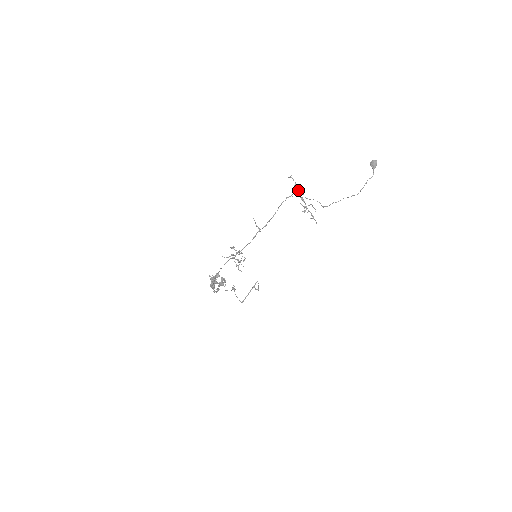
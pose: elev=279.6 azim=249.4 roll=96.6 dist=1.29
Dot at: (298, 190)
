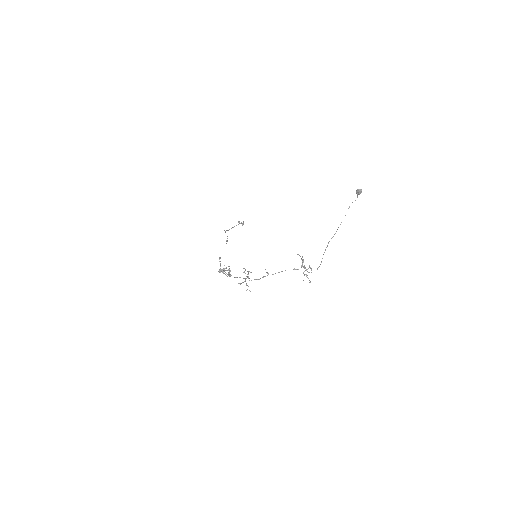
Dot at: occluded
